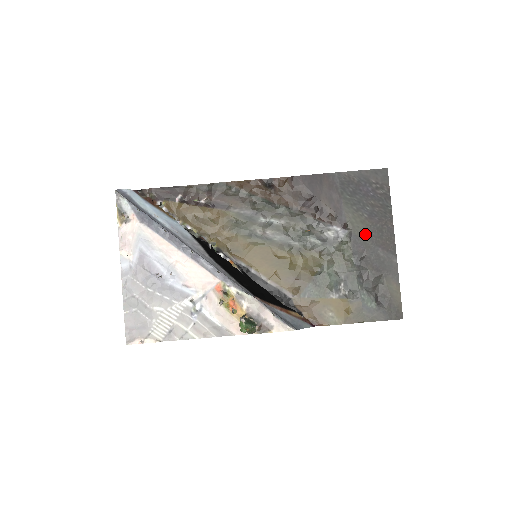
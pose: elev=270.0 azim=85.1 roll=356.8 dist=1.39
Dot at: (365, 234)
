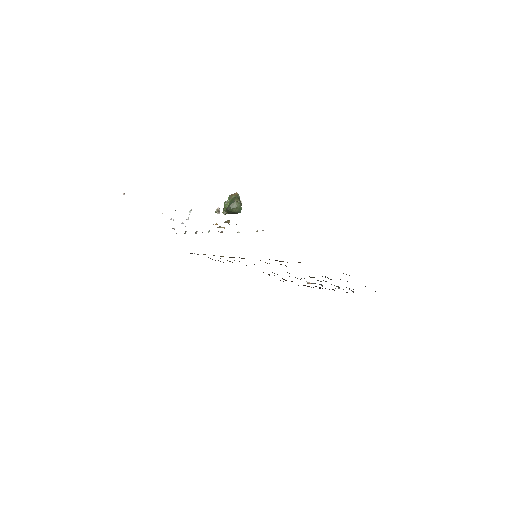
Dot at: occluded
